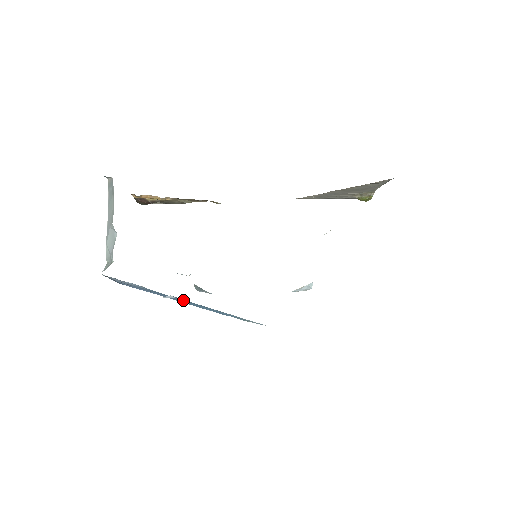
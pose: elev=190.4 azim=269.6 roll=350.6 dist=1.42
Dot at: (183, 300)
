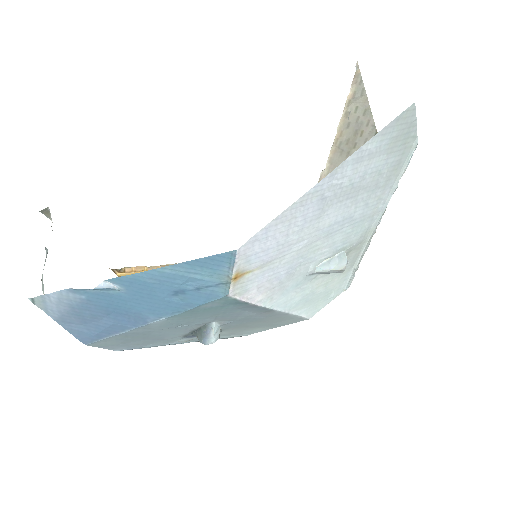
Dot at: (129, 288)
